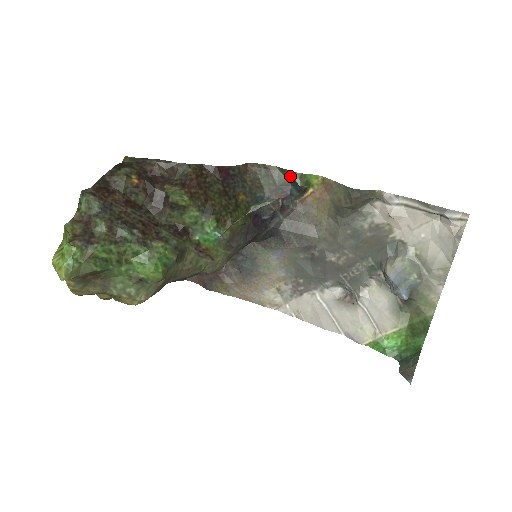
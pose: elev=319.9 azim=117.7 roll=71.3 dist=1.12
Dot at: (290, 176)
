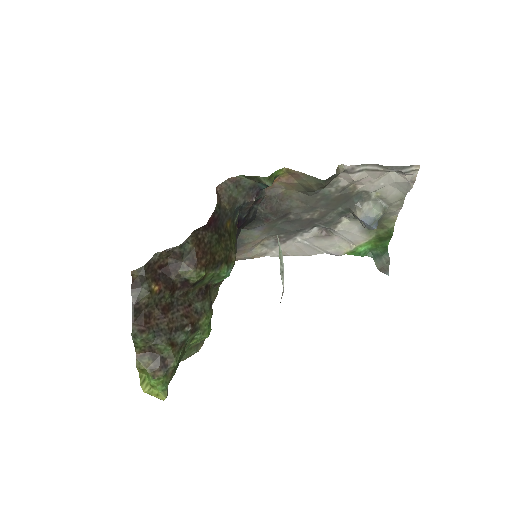
Dot at: (258, 180)
